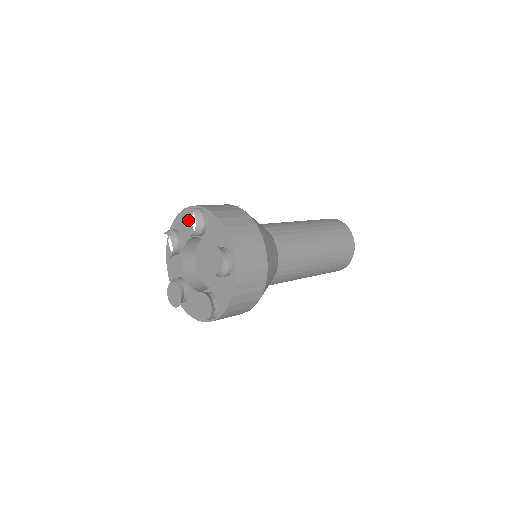
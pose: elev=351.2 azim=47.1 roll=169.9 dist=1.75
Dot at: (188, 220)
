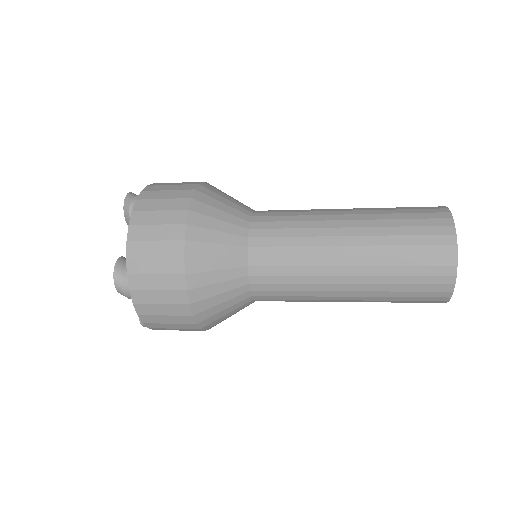
Dot at: occluded
